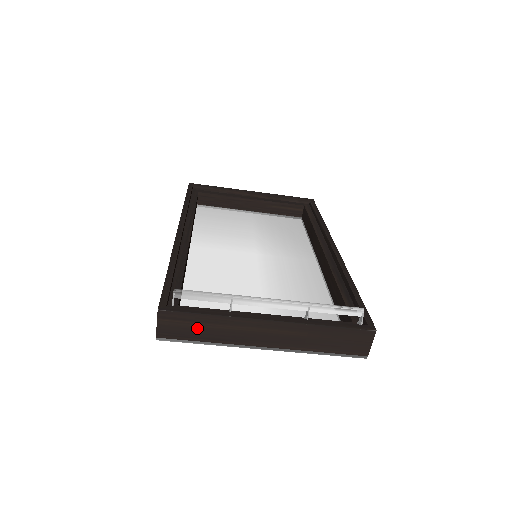
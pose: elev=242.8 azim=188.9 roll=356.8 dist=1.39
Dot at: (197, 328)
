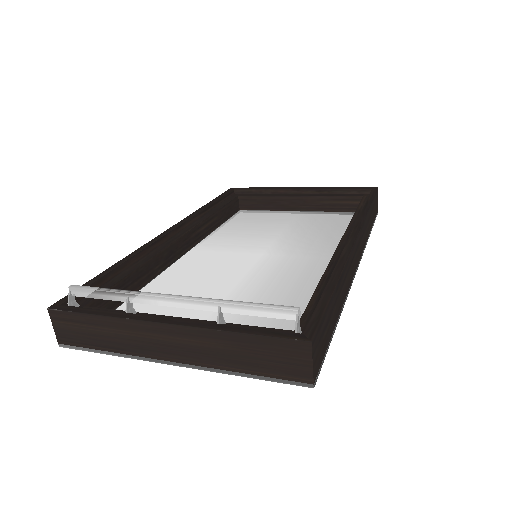
Dot at: (91, 332)
